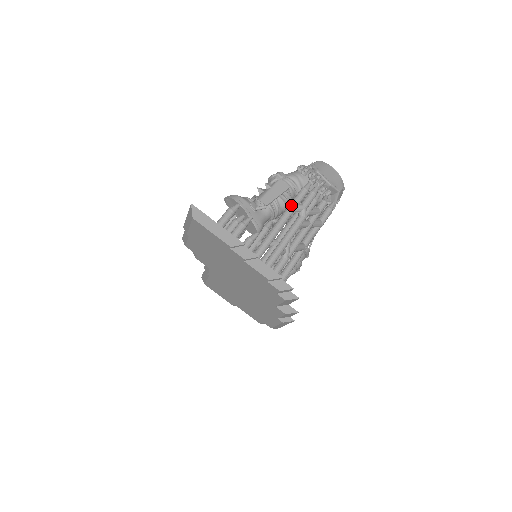
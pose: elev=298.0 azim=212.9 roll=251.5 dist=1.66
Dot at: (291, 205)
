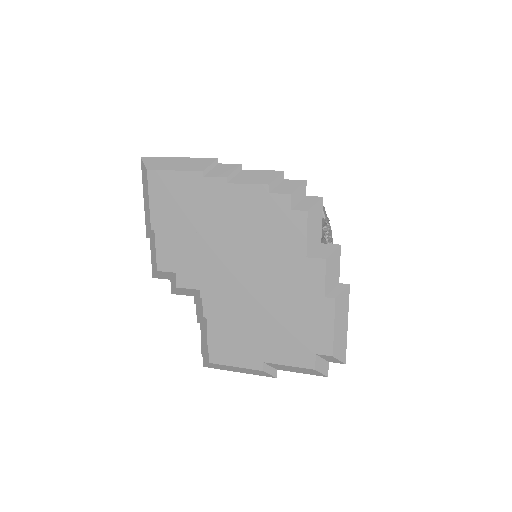
Dot at: occluded
